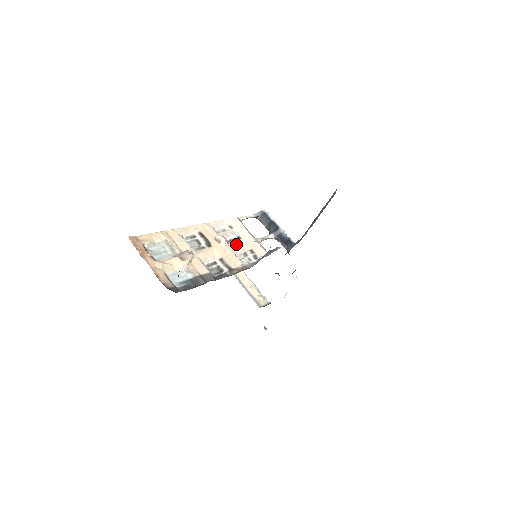
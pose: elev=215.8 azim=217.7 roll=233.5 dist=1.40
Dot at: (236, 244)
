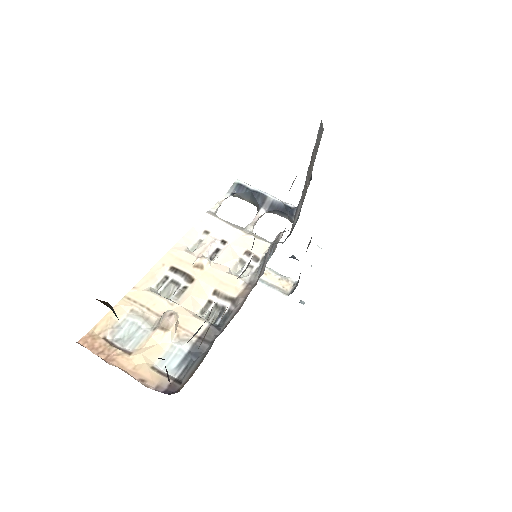
Dot at: (224, 255)
